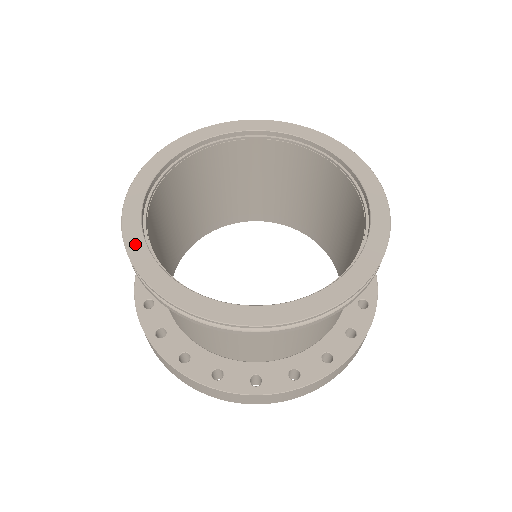
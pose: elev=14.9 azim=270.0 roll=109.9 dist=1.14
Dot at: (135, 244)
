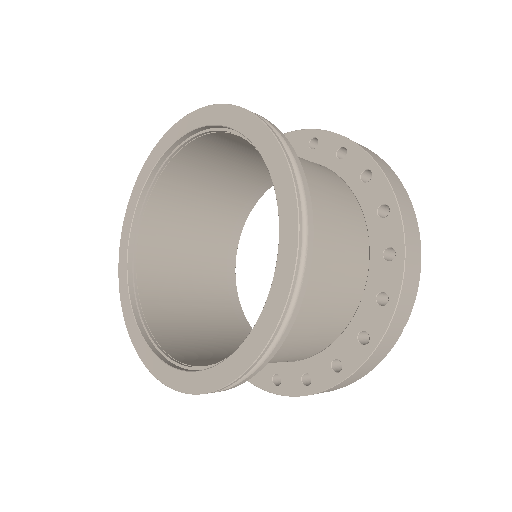
Dot at: (122, 262)
